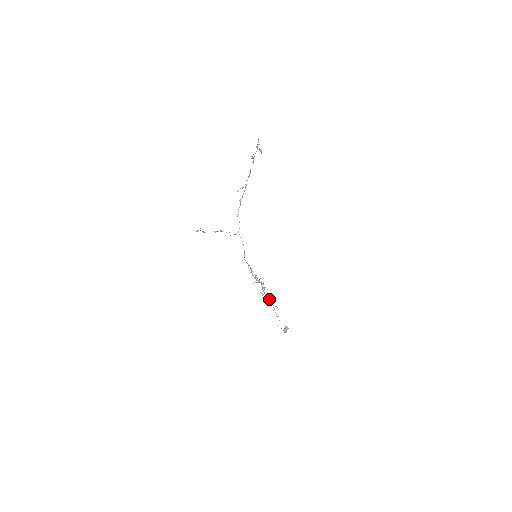
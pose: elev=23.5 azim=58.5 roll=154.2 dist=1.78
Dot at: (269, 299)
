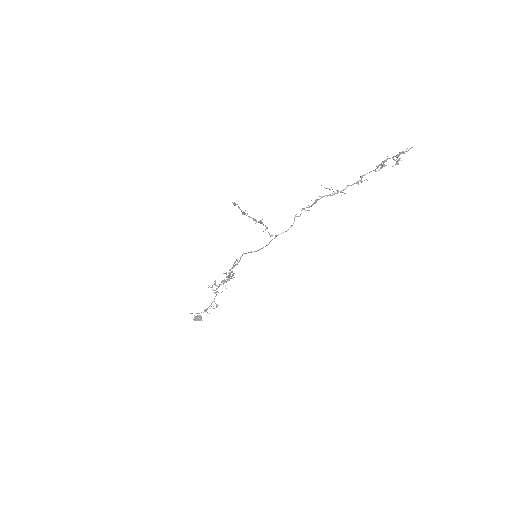
Dot at: occluded
